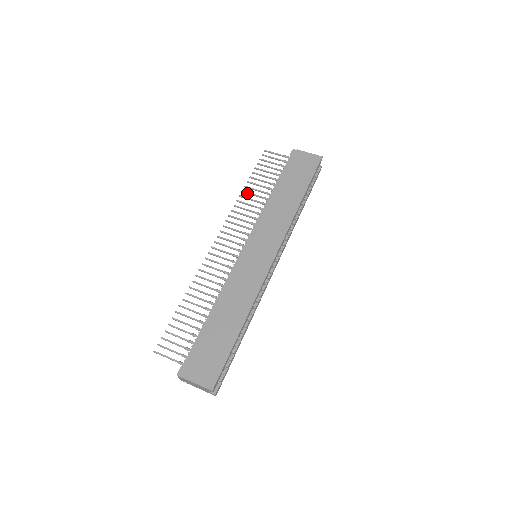
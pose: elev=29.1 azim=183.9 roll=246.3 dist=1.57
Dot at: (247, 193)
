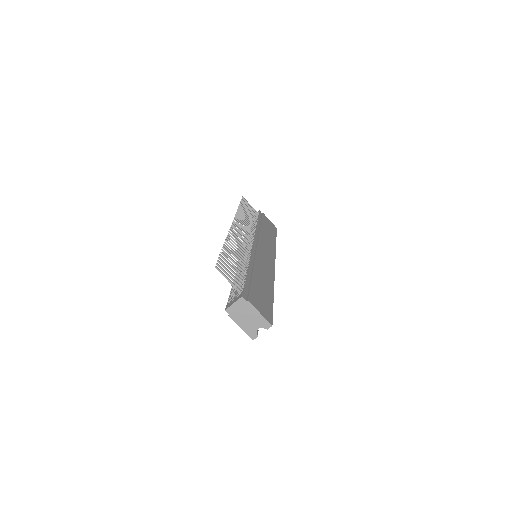
Dot at: (242, 212)
